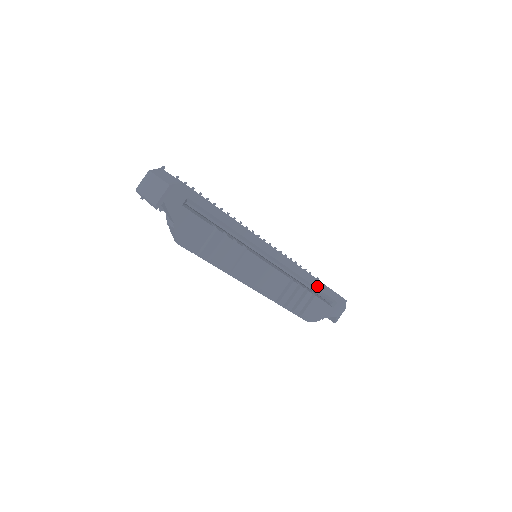
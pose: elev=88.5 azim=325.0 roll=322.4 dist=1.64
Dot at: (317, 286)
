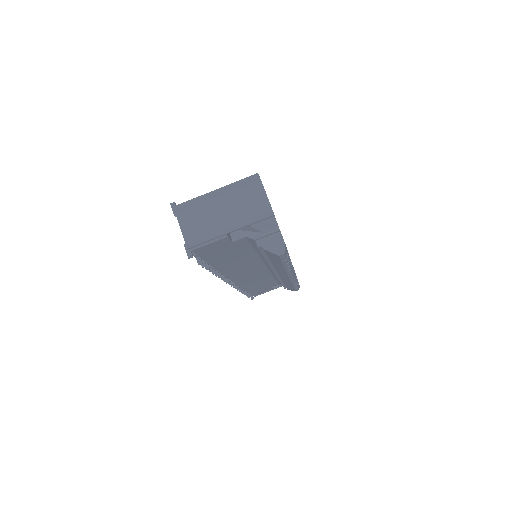
Dot at: occluded
